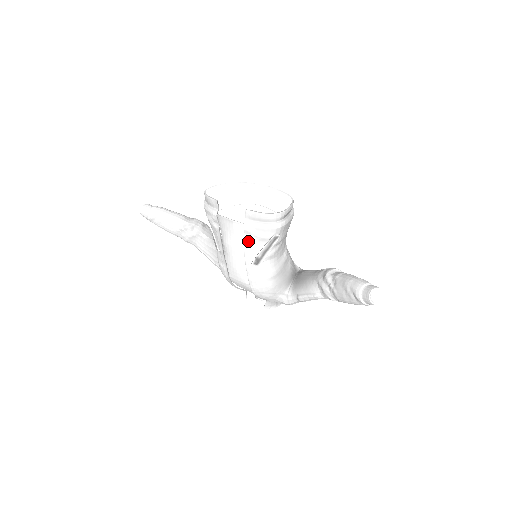
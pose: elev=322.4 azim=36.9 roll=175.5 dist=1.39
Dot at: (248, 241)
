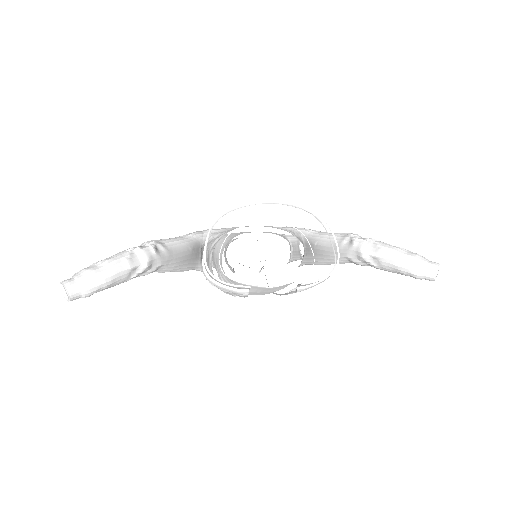
Dot at: occluded
